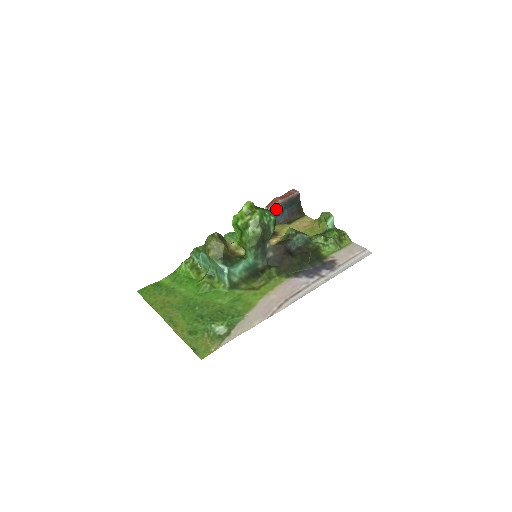
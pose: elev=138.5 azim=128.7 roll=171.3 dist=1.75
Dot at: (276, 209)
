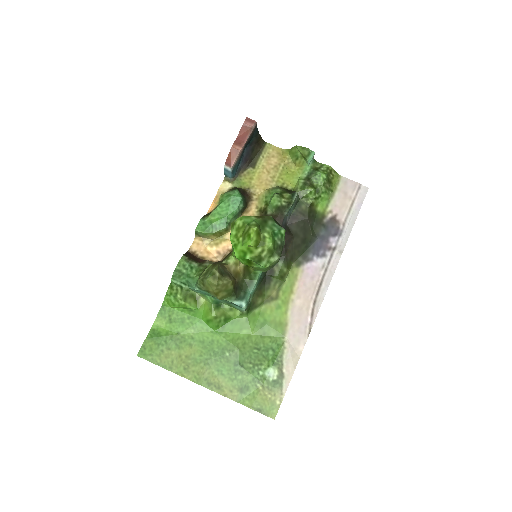
Dot at: (238, 161)
